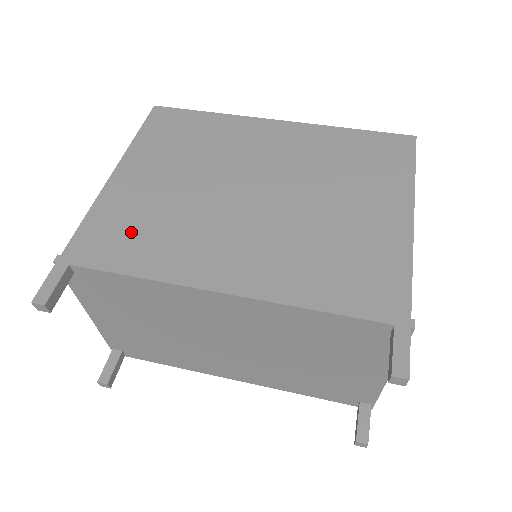
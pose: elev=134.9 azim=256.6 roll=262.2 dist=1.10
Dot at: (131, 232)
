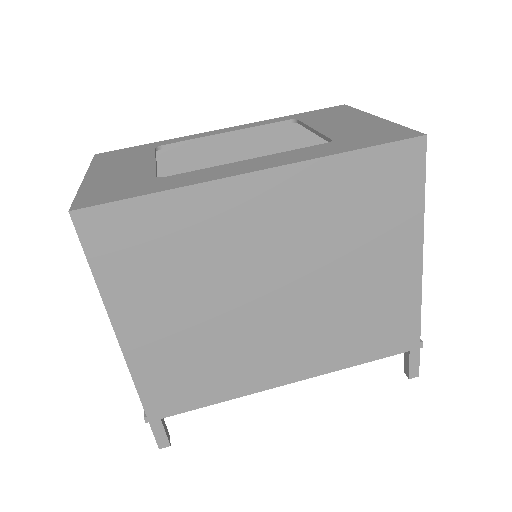
Dot at: (188, 376)
